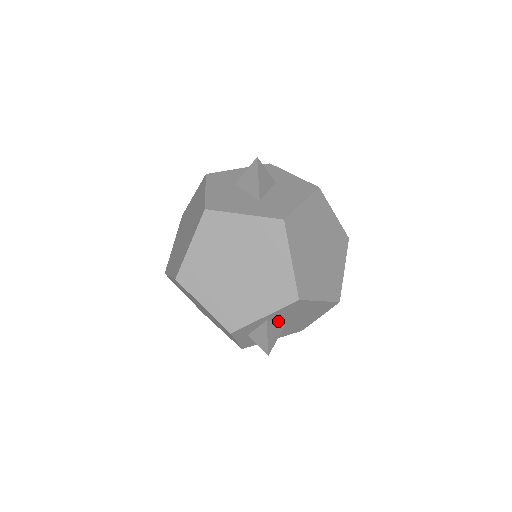
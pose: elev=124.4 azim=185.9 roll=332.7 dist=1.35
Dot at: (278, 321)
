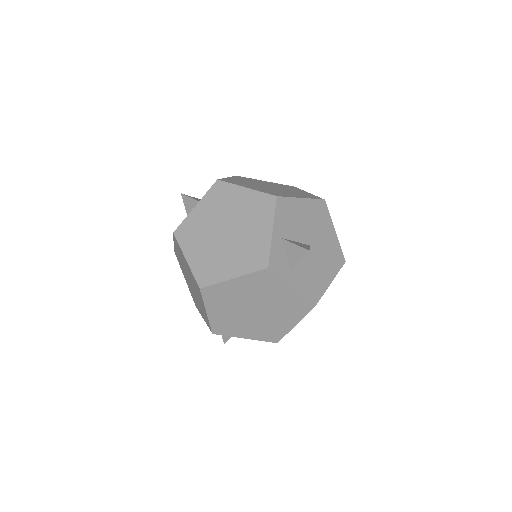
Dot at: (297, 241)
